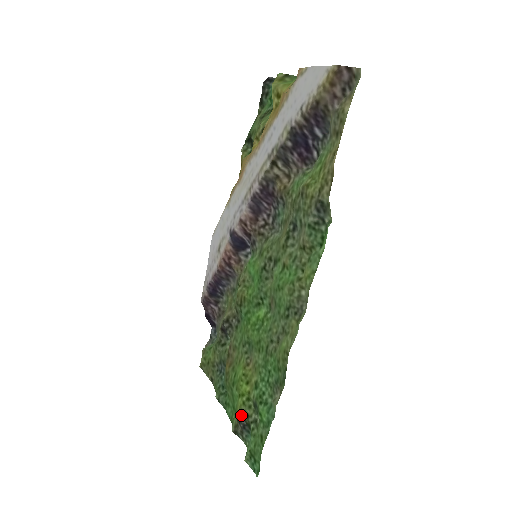
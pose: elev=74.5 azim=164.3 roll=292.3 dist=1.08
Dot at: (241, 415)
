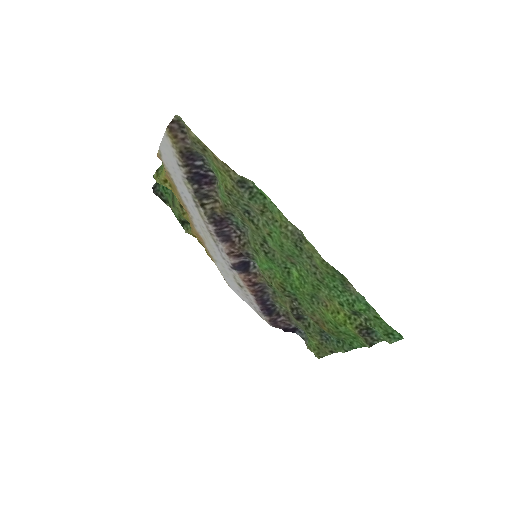
Dot at: (358, 331)
